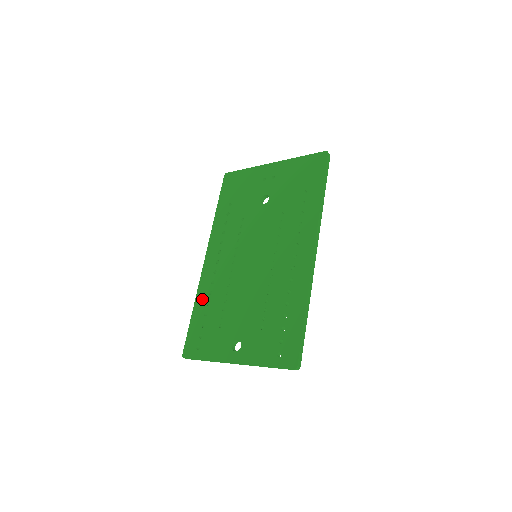
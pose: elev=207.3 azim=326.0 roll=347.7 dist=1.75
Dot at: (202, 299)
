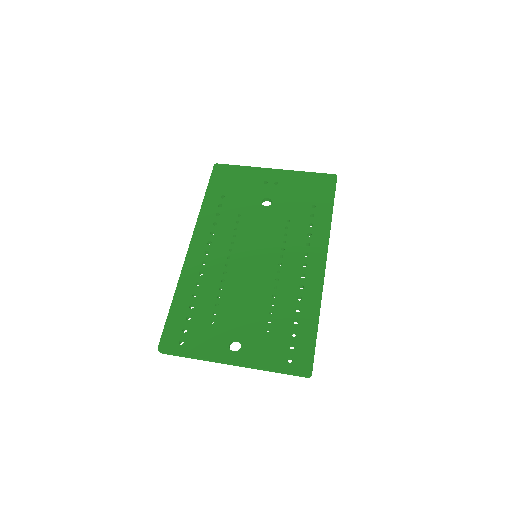
Dot at: (186, 289)
